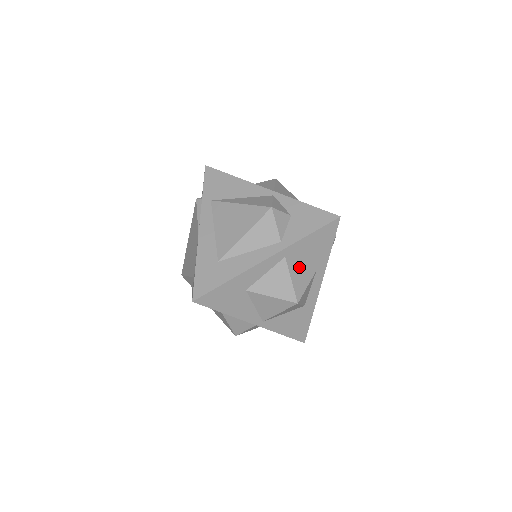
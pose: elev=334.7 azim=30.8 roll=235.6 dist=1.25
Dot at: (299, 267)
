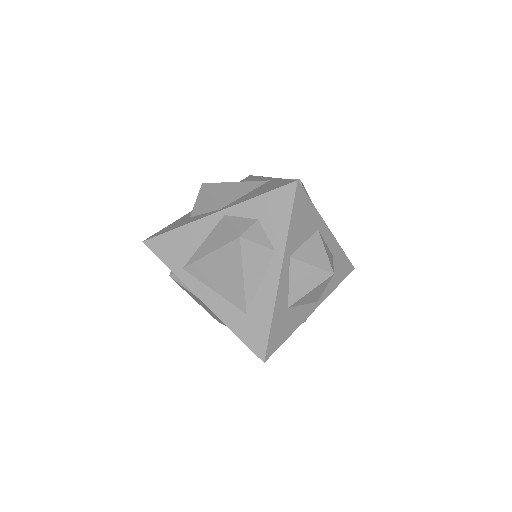
Dot at: (306, 247)
